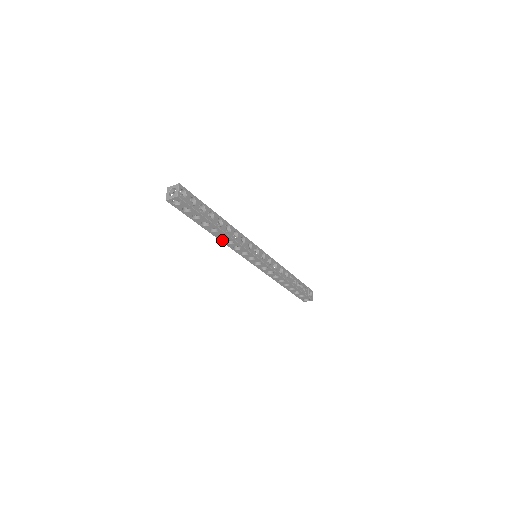
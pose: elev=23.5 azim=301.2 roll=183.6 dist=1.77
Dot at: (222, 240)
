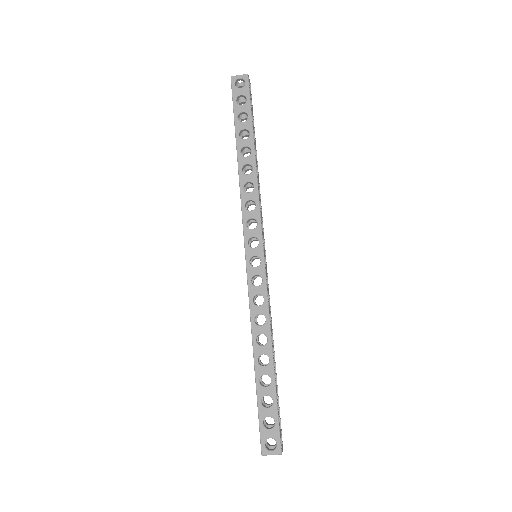
Dot at: (242, 179)
